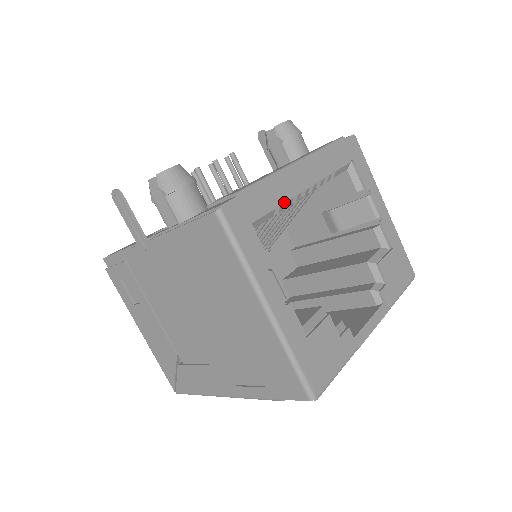
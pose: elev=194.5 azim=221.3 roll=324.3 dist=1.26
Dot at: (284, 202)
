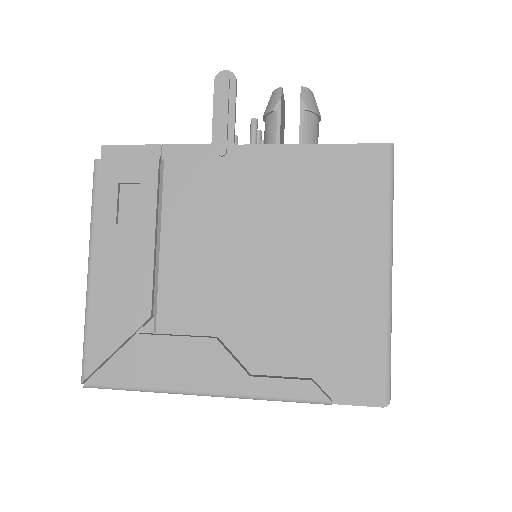
Dot at: occluded
